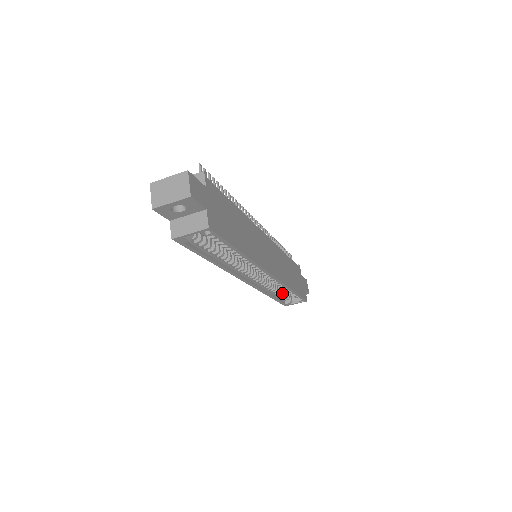
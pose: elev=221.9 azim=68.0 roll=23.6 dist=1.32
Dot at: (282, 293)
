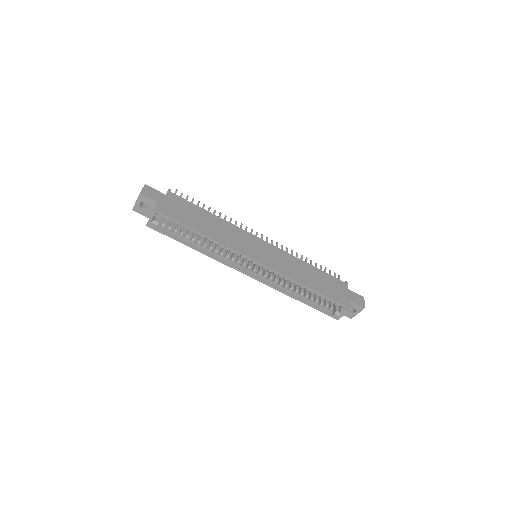
Dot at: (315, 299)
